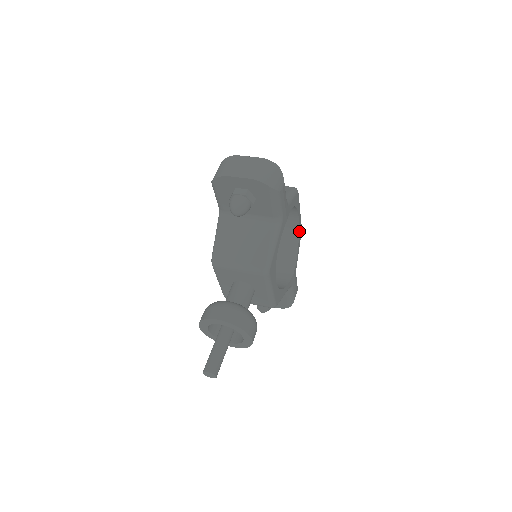
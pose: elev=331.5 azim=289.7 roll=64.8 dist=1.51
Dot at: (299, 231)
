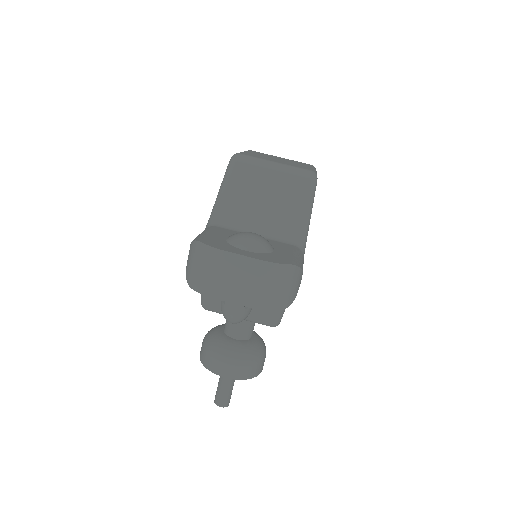
Dot at: occluded
